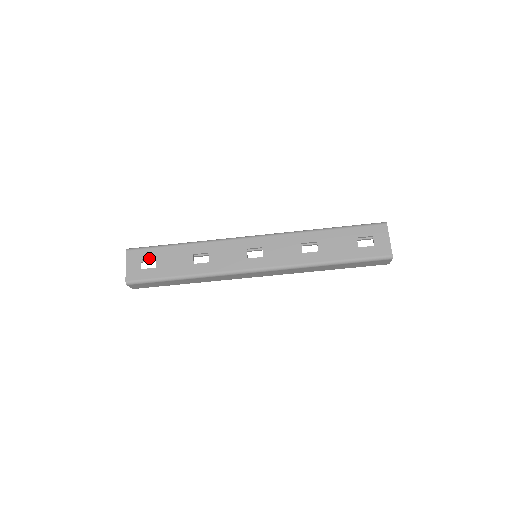
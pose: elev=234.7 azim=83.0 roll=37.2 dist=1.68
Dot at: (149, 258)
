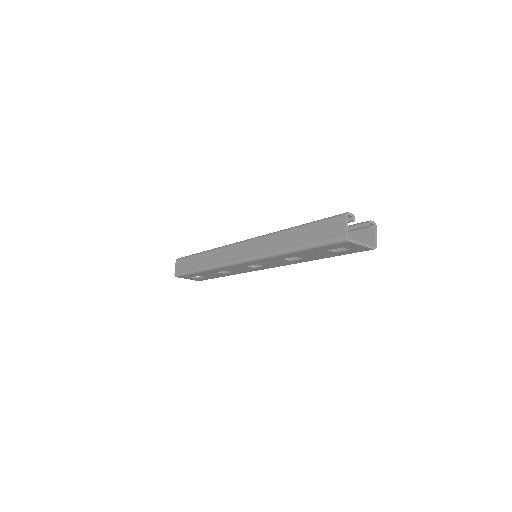
Dot at: occluded
